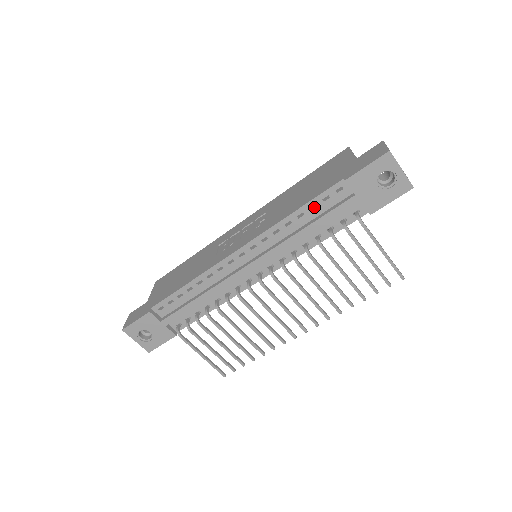
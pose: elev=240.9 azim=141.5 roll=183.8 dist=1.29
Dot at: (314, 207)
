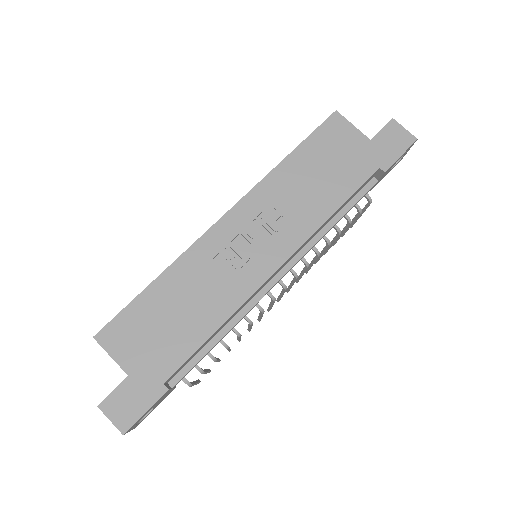
Dot at: occluded
